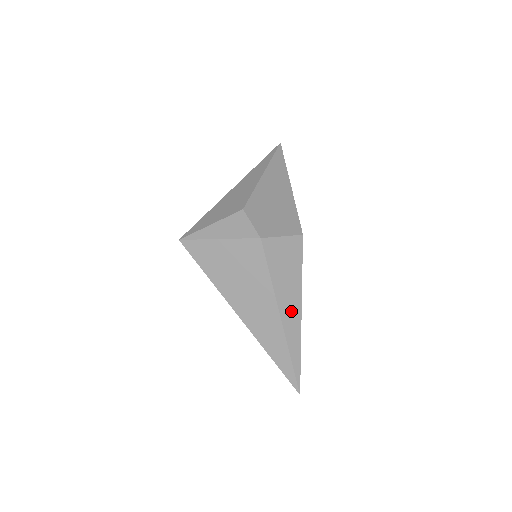
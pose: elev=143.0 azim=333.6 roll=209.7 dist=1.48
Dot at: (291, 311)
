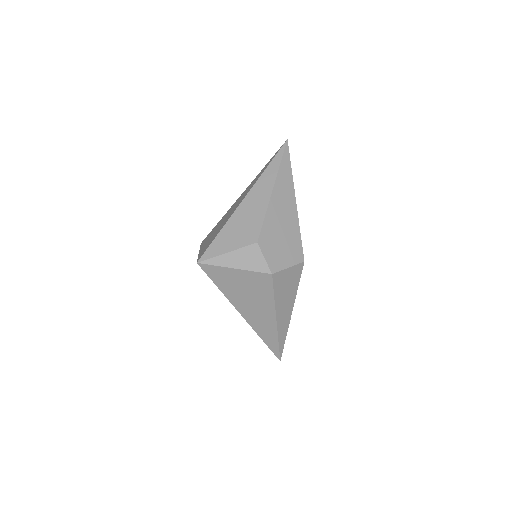
Dot at: (285, 315)
